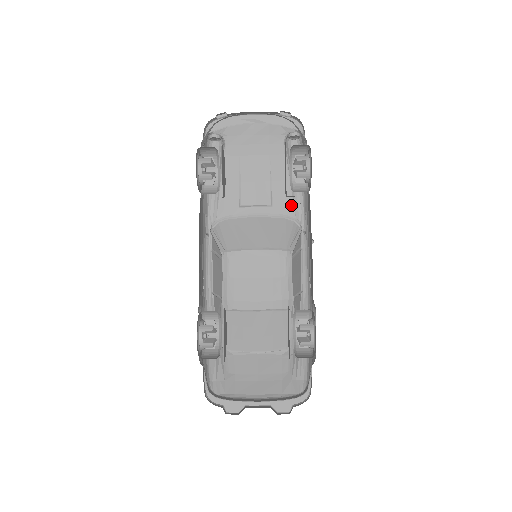
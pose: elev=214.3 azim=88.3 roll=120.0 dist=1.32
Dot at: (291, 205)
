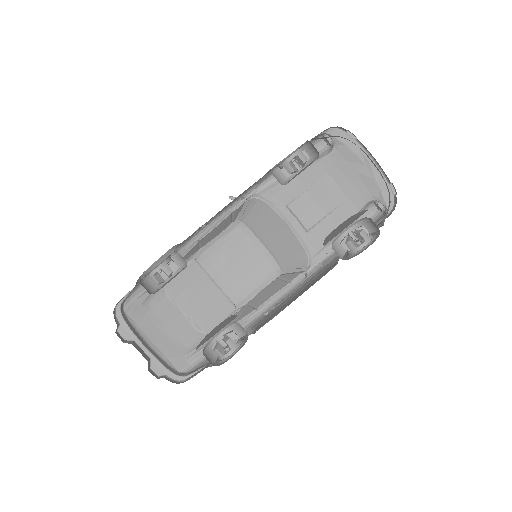
Dot at: (320, 247)
